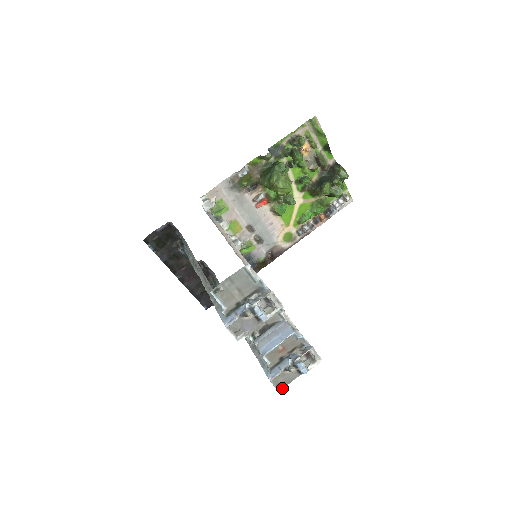
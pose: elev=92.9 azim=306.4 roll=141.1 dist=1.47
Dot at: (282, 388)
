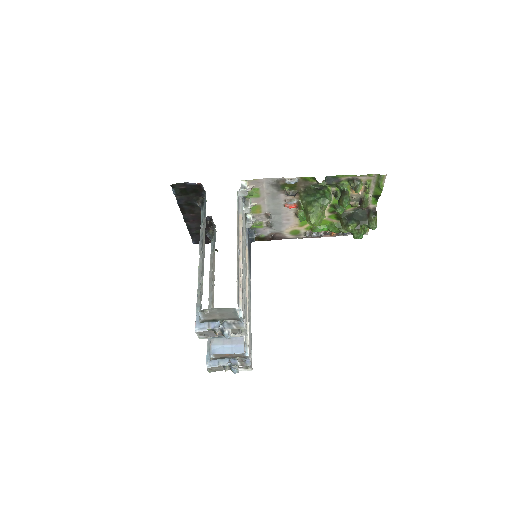
Dot at: (212, 371)
